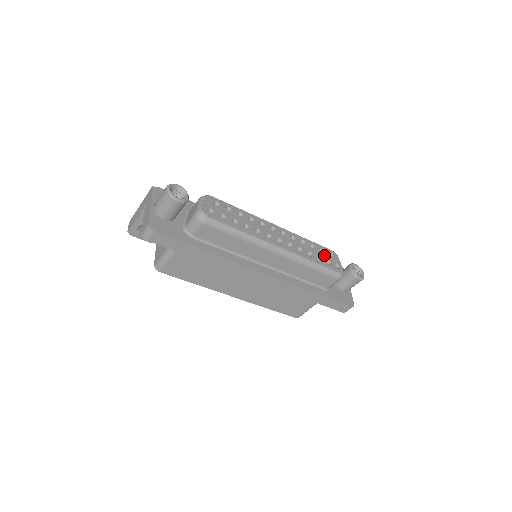
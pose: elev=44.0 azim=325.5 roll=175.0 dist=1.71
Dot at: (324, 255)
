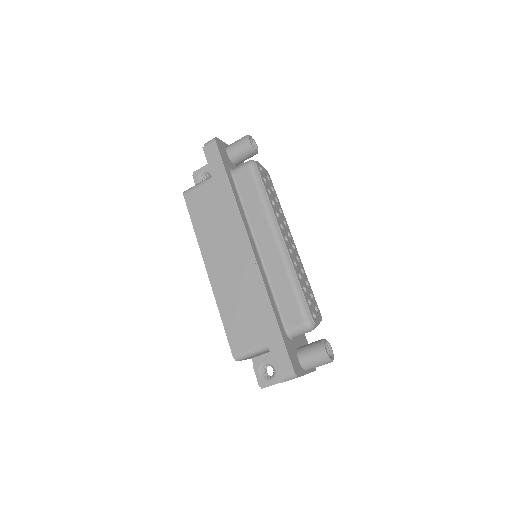
Dot at: (311, 298)
